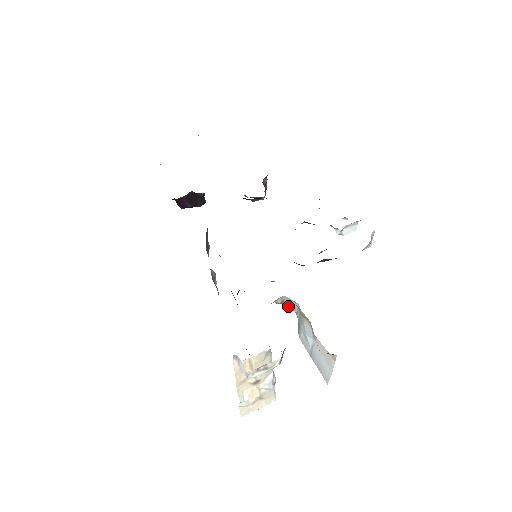
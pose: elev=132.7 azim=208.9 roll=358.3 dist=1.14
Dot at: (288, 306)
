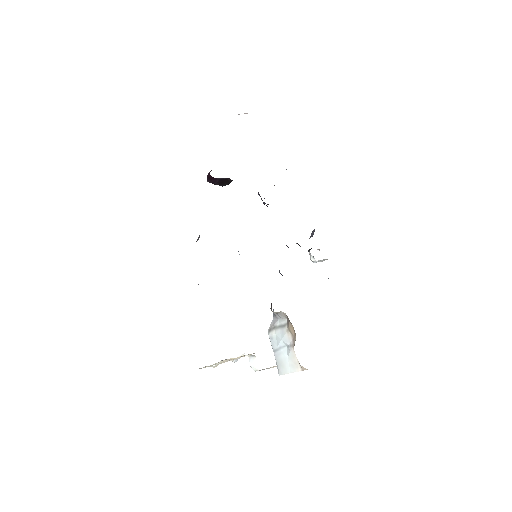
Dot at: (276, 314)
